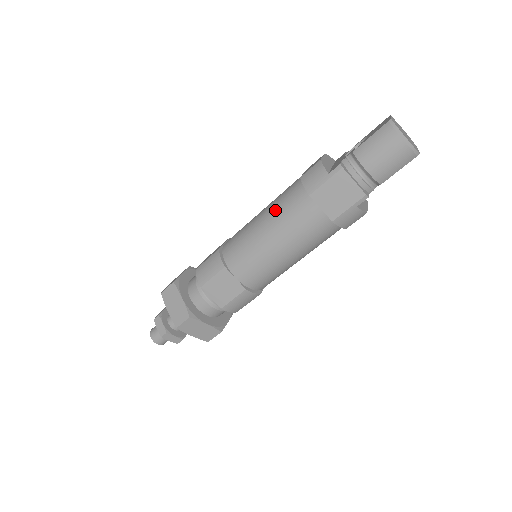
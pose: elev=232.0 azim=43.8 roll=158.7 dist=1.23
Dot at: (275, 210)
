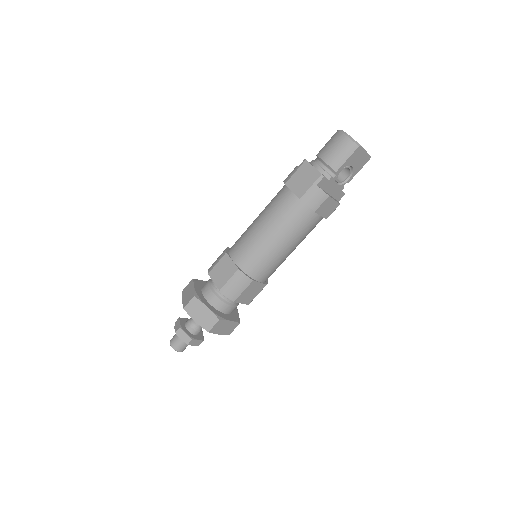
Dot at: (266, 206)
